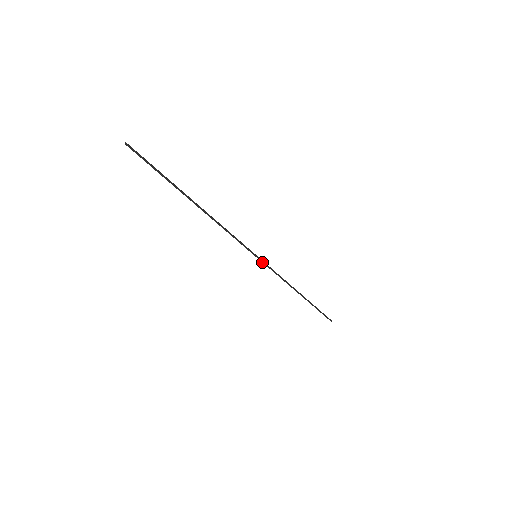
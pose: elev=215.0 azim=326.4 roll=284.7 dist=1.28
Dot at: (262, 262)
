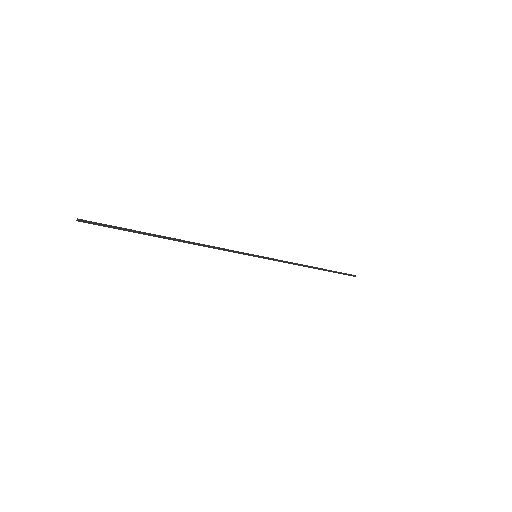
Dot at: (264, 258)
